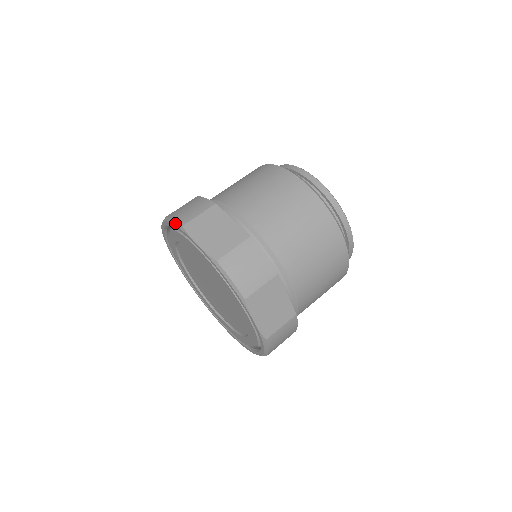
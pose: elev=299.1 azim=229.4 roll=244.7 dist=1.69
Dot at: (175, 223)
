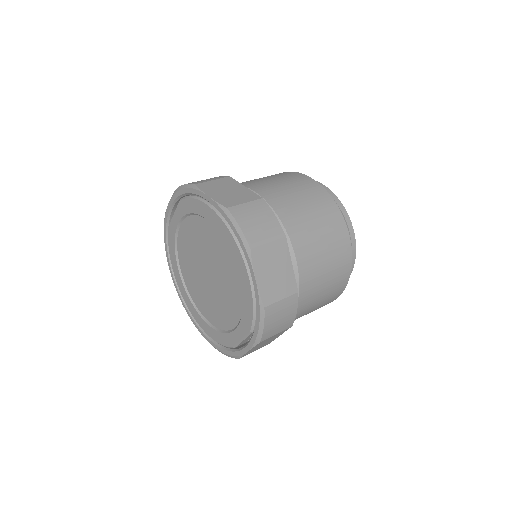
Dot at: (187, 186)
